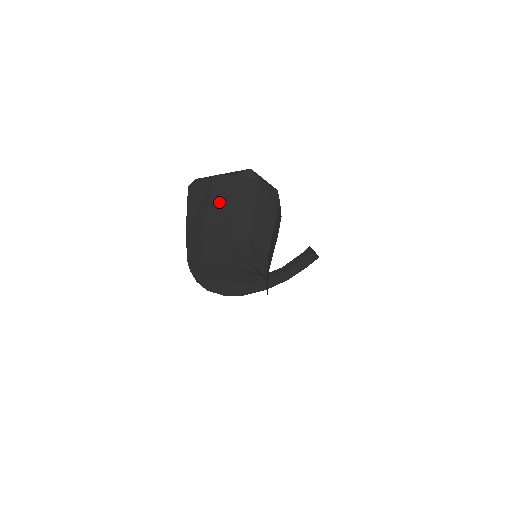
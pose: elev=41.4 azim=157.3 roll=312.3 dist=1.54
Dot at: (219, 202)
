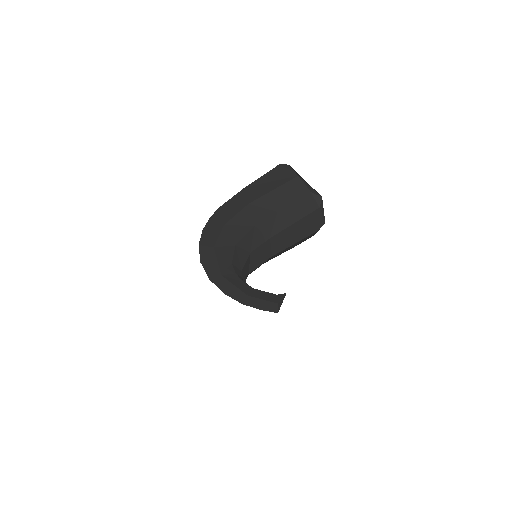
Dot at: (281, 195)
